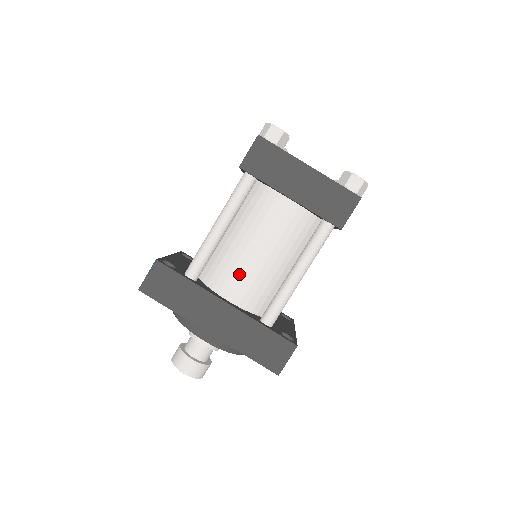
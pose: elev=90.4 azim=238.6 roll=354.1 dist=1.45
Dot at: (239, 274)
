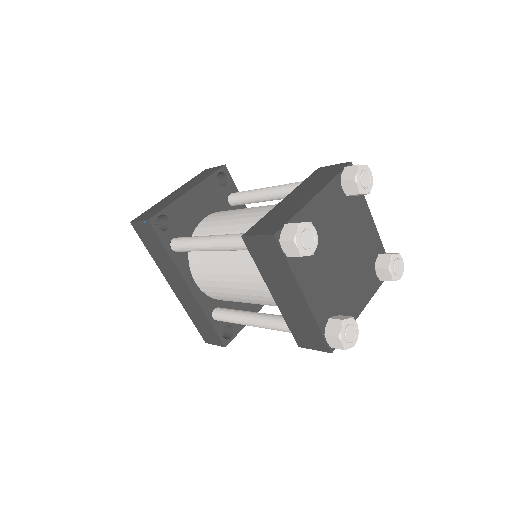
Dot at: (211, 280)
